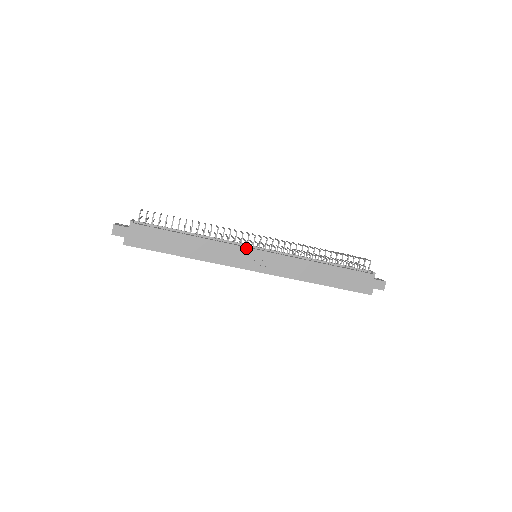
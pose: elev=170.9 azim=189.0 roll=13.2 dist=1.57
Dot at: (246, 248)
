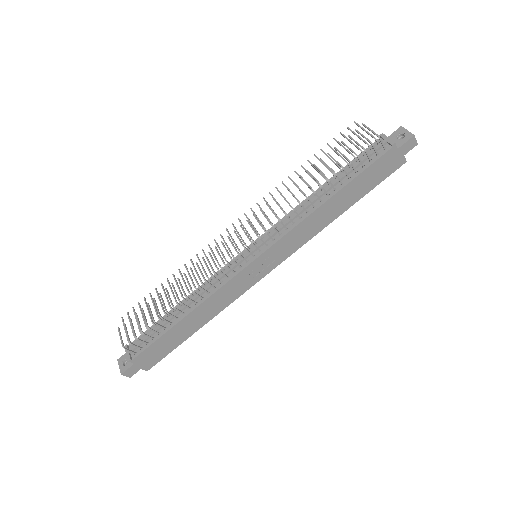
Dot at: (242, 271)
